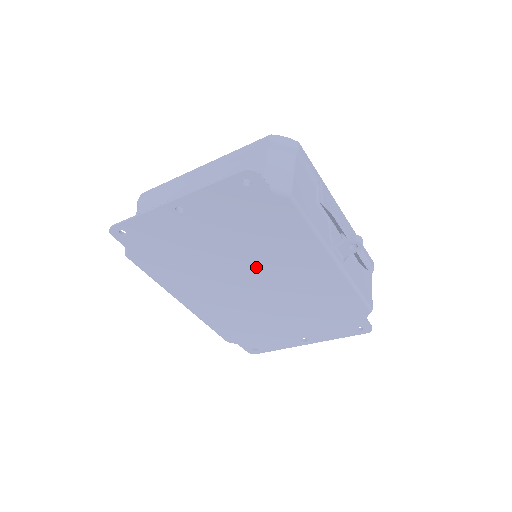
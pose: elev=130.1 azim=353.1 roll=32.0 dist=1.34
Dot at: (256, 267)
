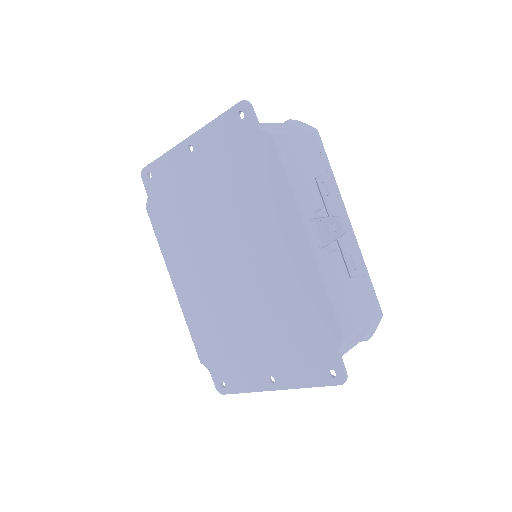
Dot at: (237, 236)
